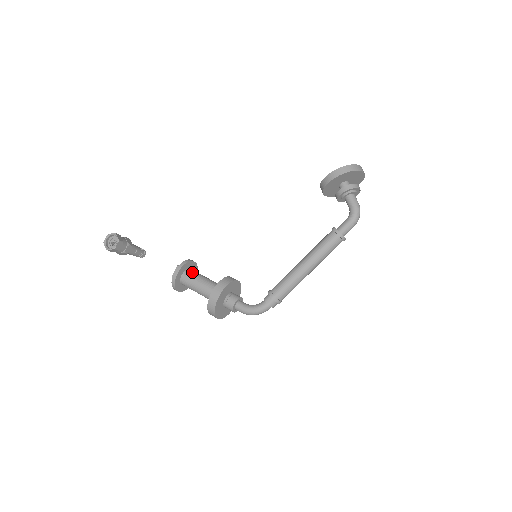
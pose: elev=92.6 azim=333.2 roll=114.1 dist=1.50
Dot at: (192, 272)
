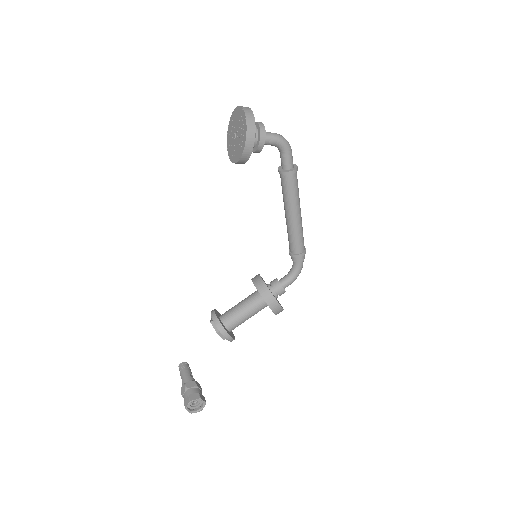
Dot at: (229, 320)
